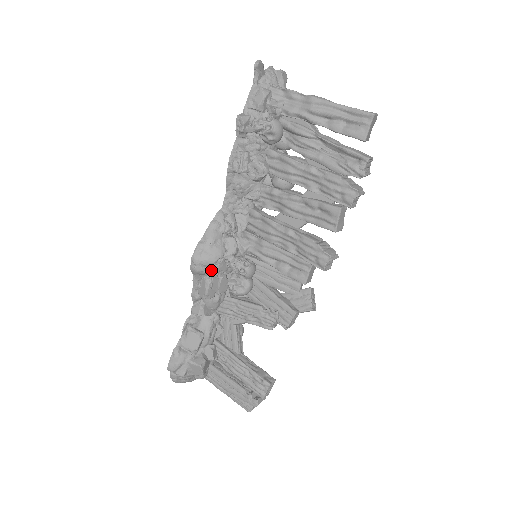
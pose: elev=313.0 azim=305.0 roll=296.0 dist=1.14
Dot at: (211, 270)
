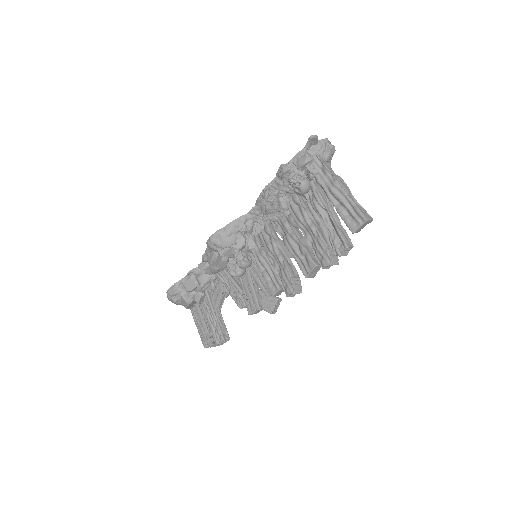
Dot at: (219, 251)
